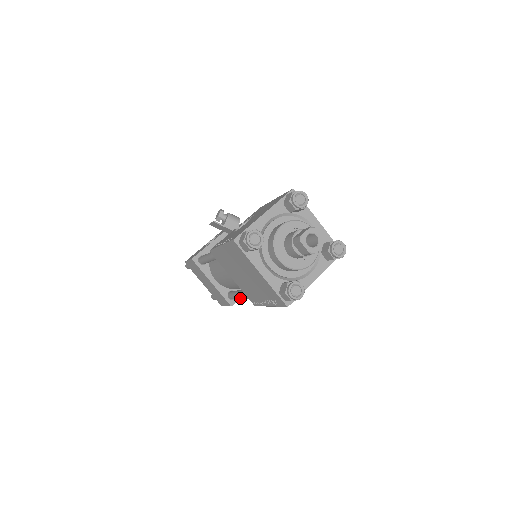
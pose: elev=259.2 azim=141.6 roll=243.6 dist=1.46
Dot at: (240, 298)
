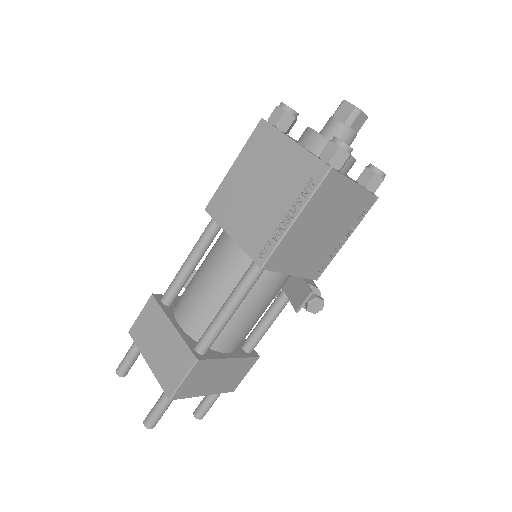
Dot at: (224, 313)
